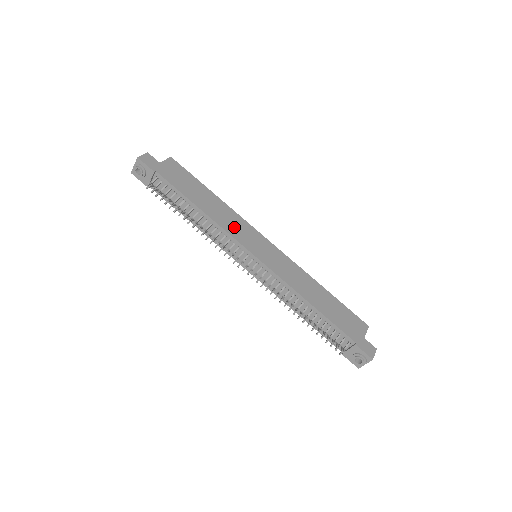
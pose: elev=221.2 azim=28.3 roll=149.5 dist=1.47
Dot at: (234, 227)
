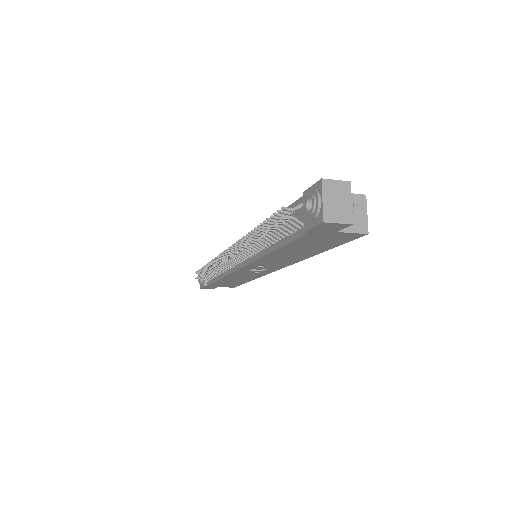
Dot at: occluded
